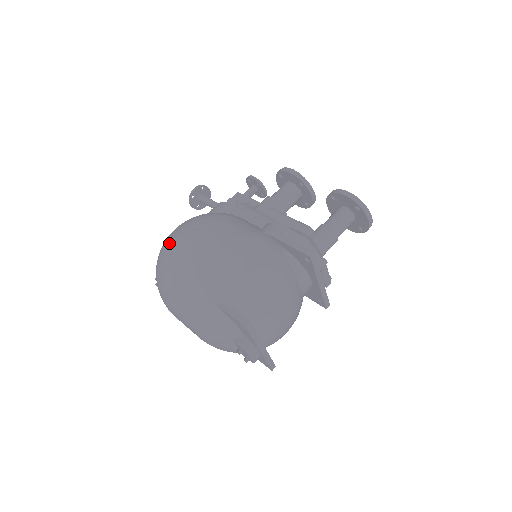
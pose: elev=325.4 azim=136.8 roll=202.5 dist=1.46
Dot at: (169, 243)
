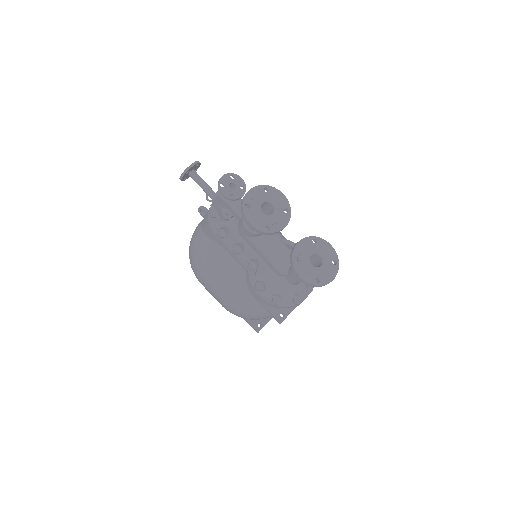
Dot at: occluded
